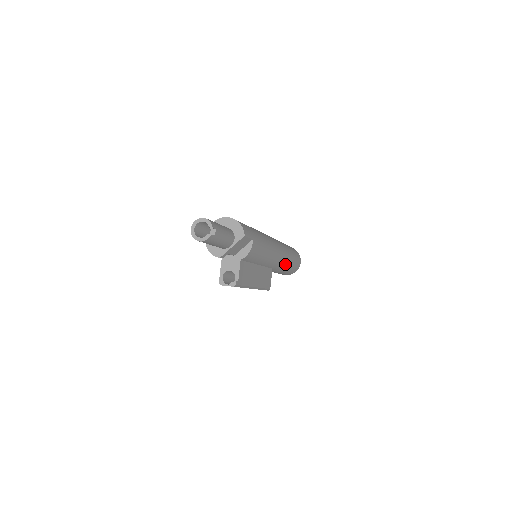
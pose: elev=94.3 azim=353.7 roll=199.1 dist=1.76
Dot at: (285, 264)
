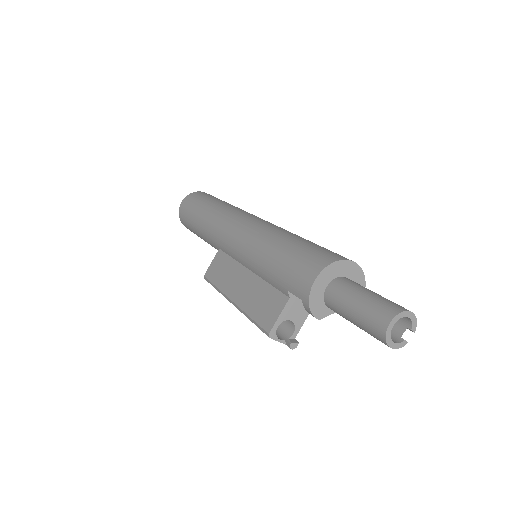
Dot at: occluded
